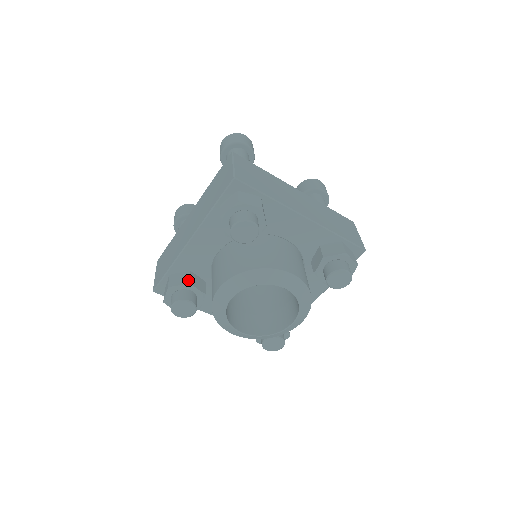
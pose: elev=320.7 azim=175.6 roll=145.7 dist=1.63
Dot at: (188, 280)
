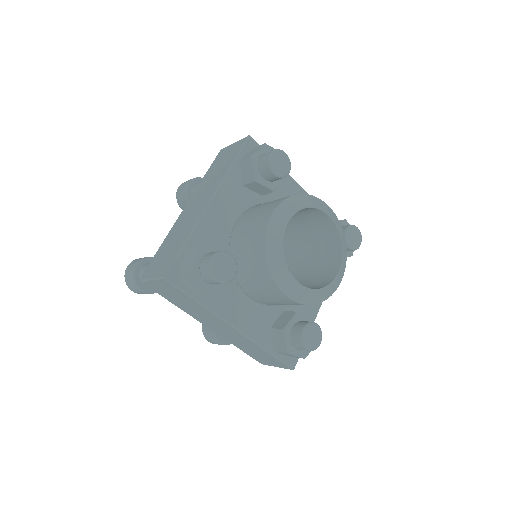
Dot at: (216, 243)
